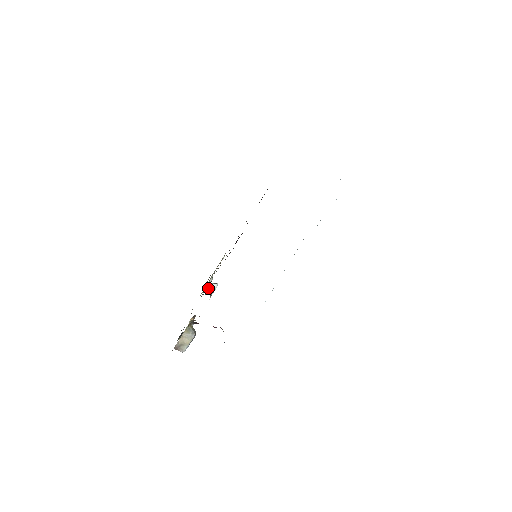
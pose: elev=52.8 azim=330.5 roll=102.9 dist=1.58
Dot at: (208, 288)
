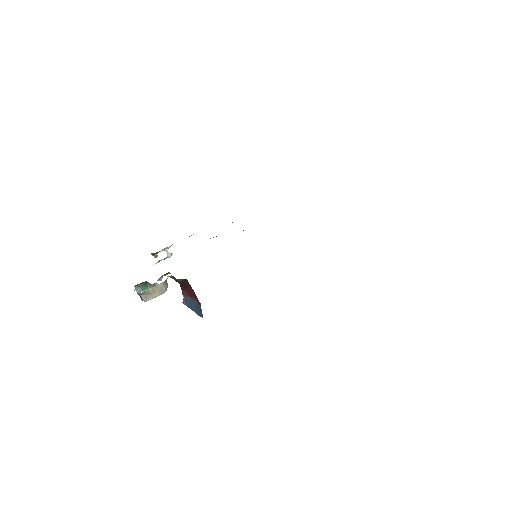
Dot at: occluded
